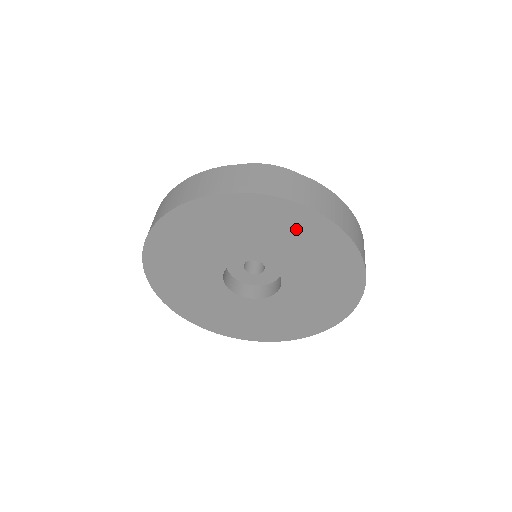
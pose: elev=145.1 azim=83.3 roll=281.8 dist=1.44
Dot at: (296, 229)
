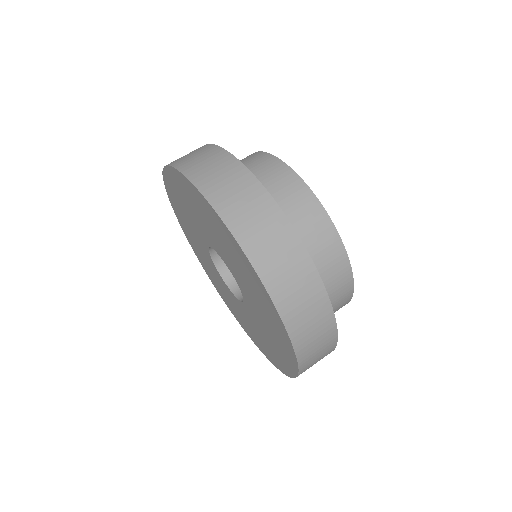
Dot at: (218, 230)
